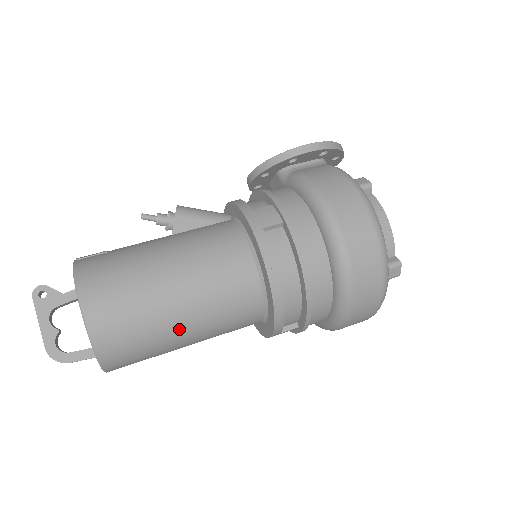
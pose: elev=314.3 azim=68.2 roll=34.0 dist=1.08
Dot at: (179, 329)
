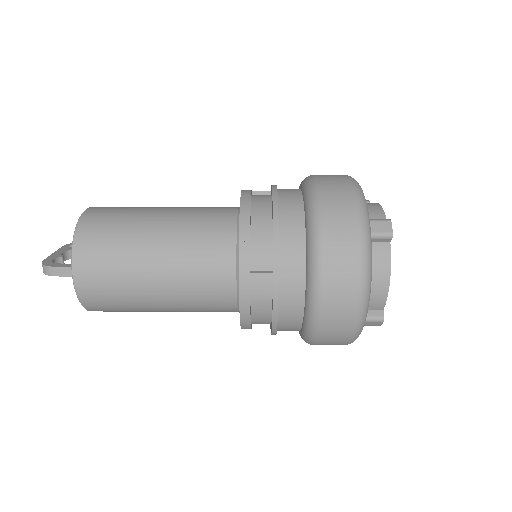
Dot at: (151, 234)
